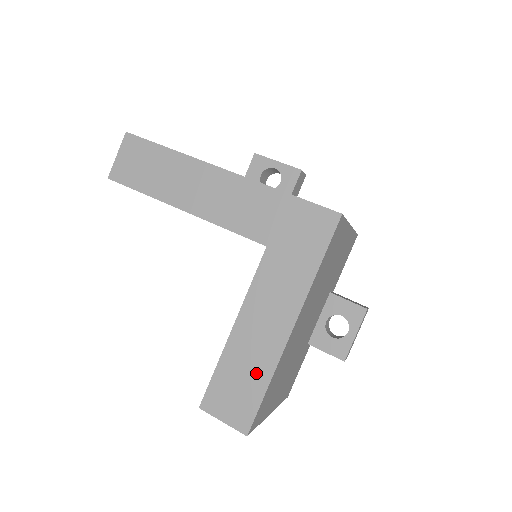
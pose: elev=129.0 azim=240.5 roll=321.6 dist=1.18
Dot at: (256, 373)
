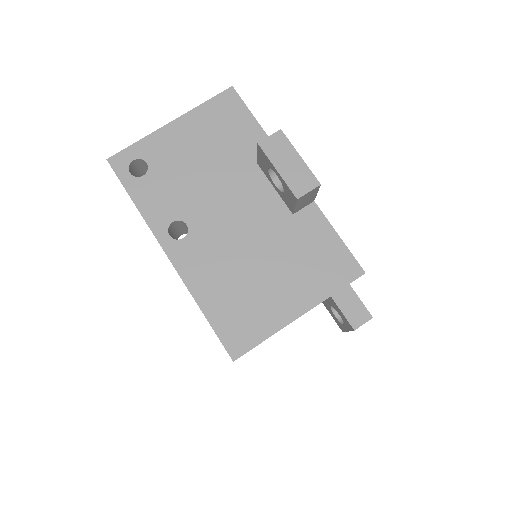
Dot at: occluded
